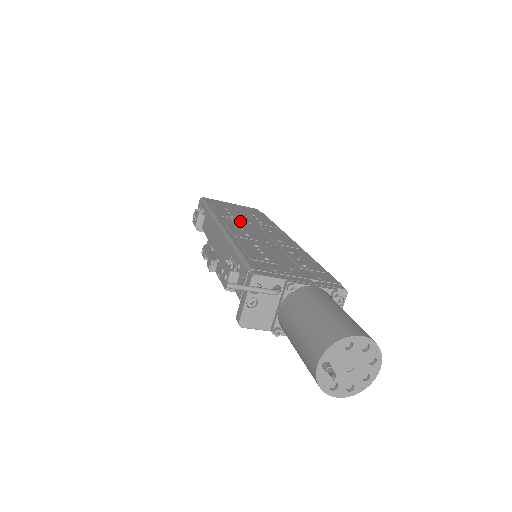
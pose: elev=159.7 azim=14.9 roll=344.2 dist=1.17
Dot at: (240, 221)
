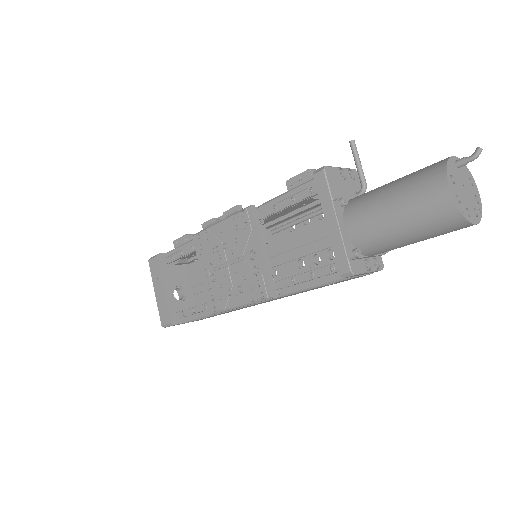
Dot at: occluded
